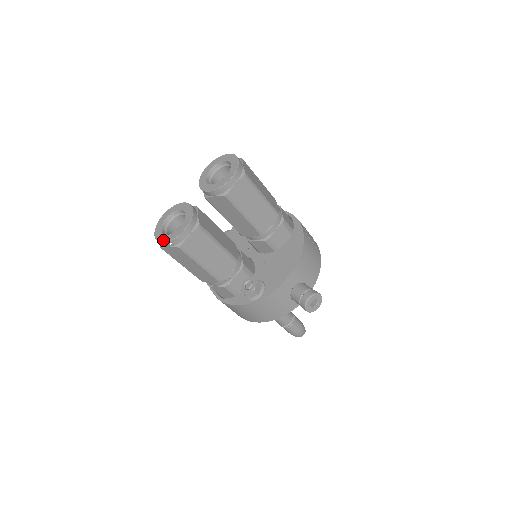
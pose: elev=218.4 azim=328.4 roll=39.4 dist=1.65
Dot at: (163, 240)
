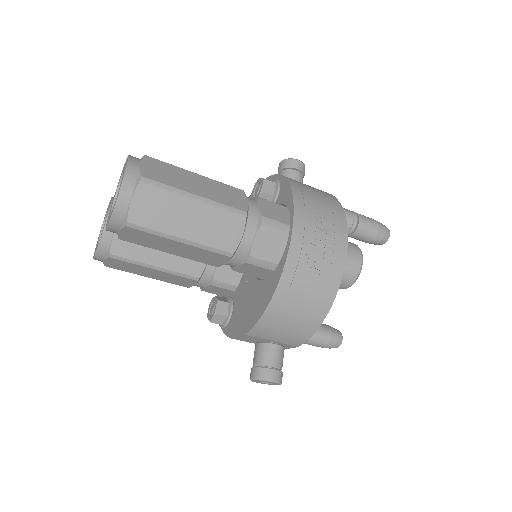
Dot at: occluded
